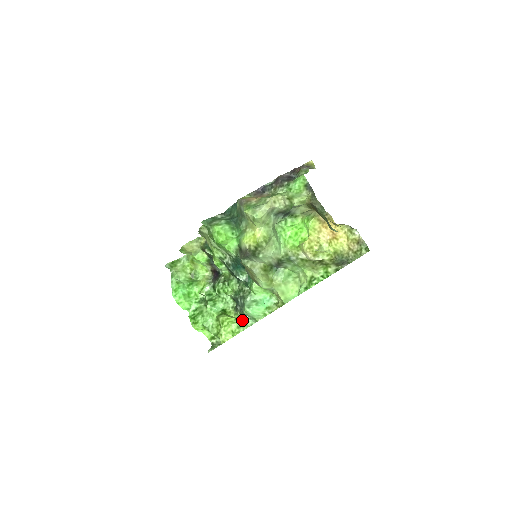
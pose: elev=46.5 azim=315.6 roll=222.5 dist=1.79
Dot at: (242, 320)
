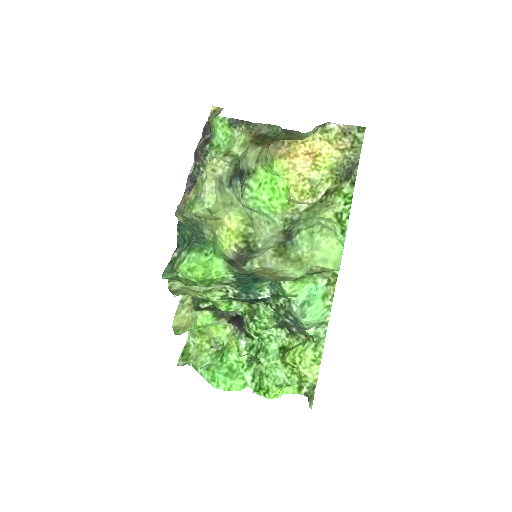
Dot at: (311, 338)
